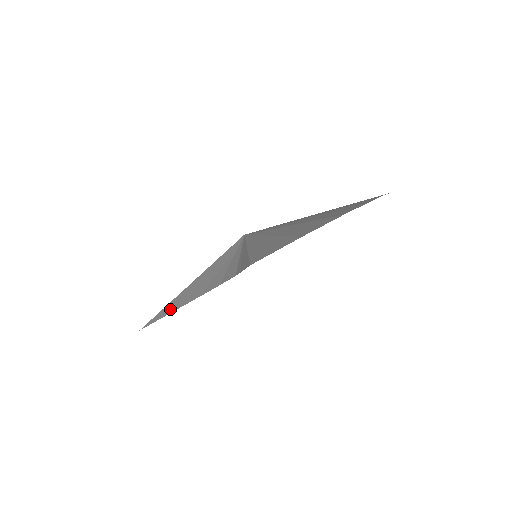
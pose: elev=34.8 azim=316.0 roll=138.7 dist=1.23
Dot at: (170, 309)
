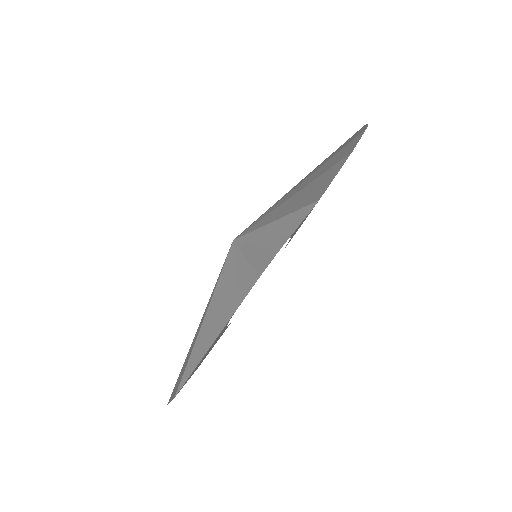
Dot at: (204, 347)
